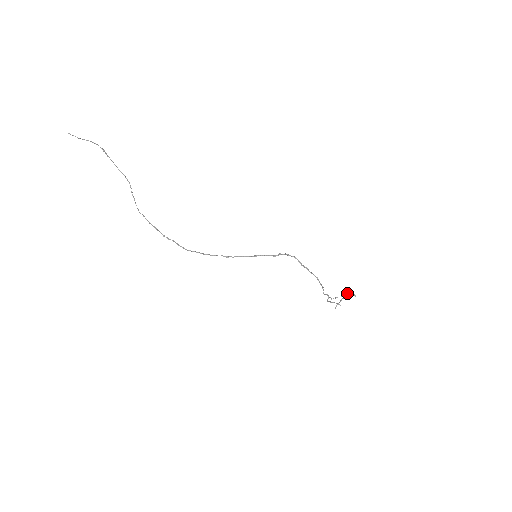
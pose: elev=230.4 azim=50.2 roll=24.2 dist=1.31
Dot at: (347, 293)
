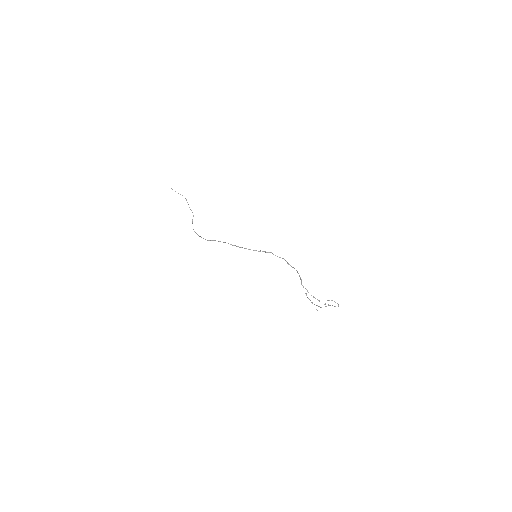
Dot at: (329, 300)
